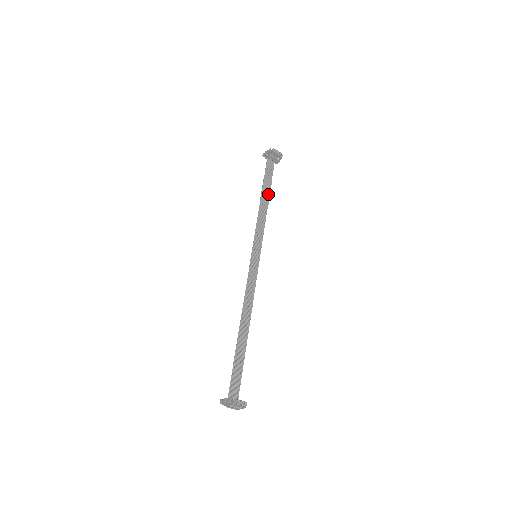
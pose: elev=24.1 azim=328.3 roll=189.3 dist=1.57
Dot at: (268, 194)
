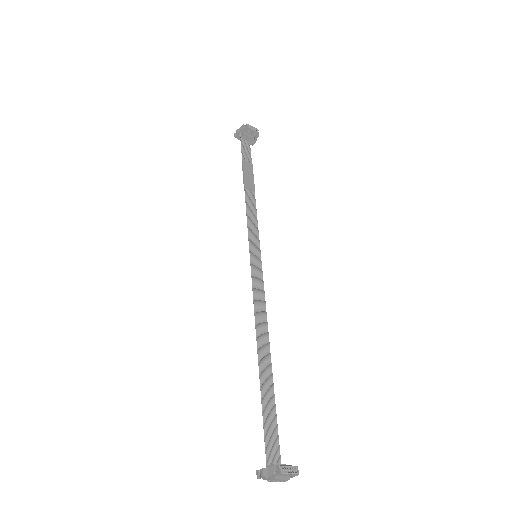
Dot at: (252, 179)
